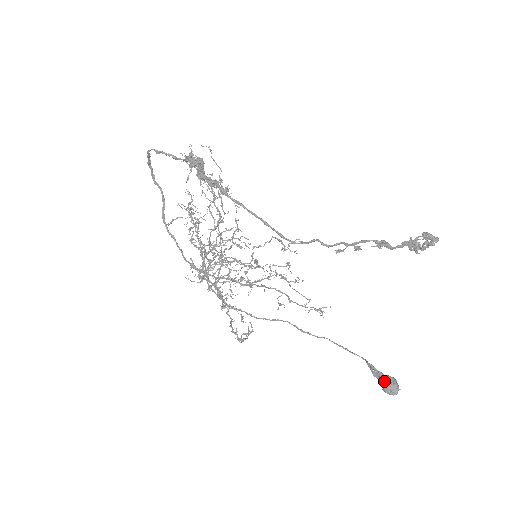
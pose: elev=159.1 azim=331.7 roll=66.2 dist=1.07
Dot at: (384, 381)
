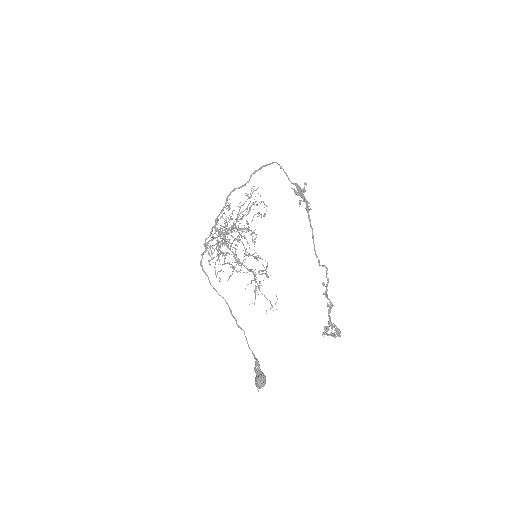
Dot at: (262, 374)
